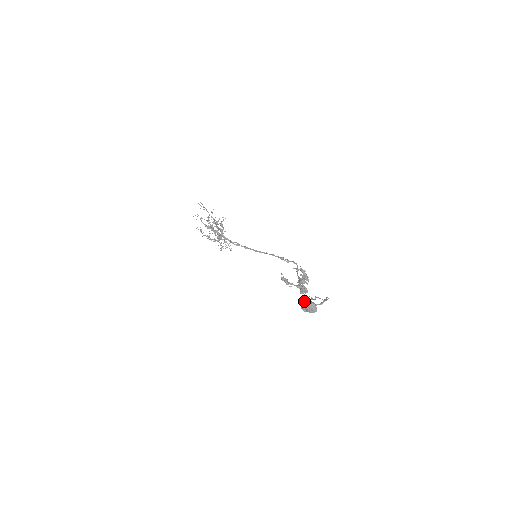
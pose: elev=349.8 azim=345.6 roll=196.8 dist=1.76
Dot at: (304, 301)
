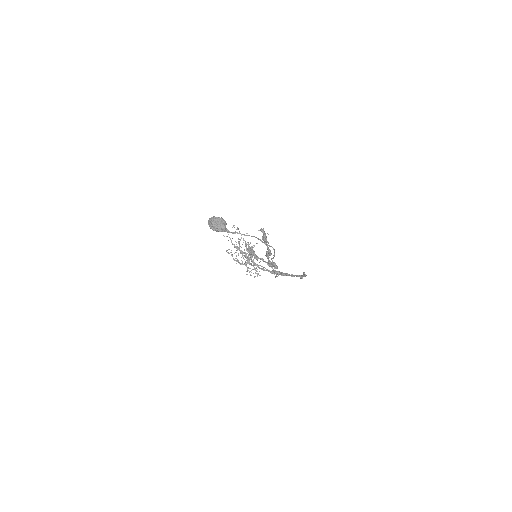
Dot at: occluded
